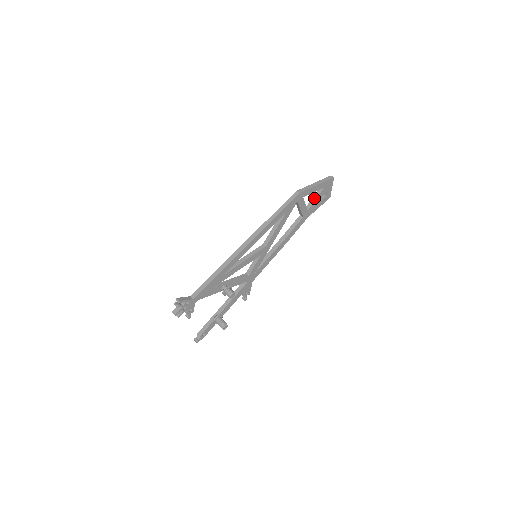
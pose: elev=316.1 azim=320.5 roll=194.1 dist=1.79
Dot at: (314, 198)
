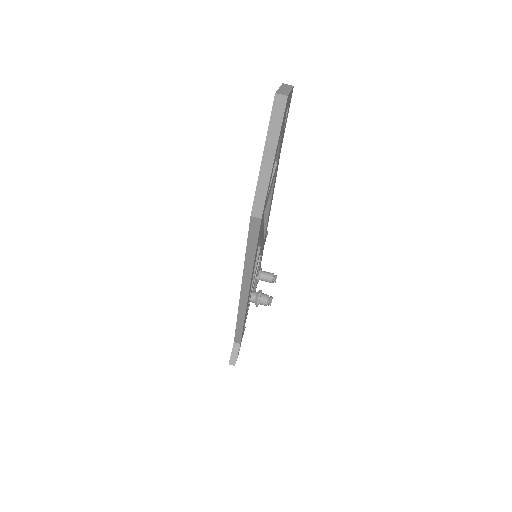
Dot at: occluded
